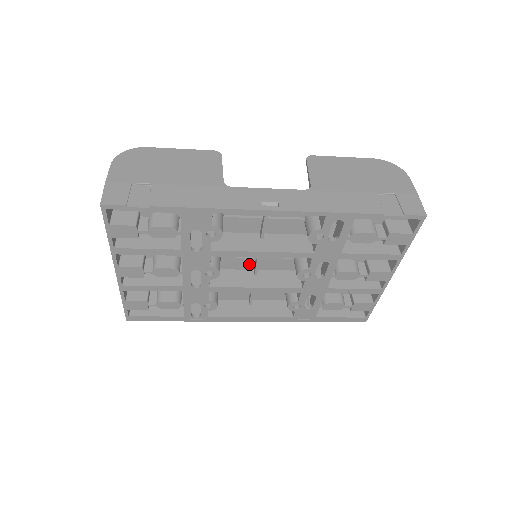
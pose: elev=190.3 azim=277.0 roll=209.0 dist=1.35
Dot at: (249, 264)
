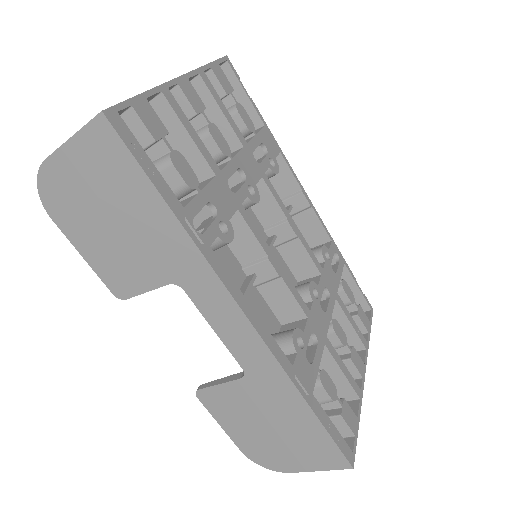
Dot at: occluded
